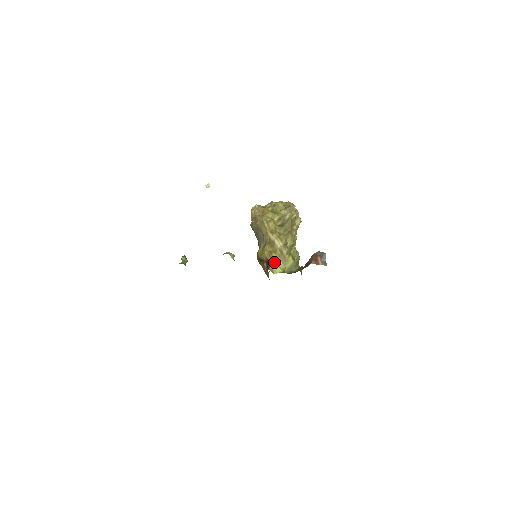
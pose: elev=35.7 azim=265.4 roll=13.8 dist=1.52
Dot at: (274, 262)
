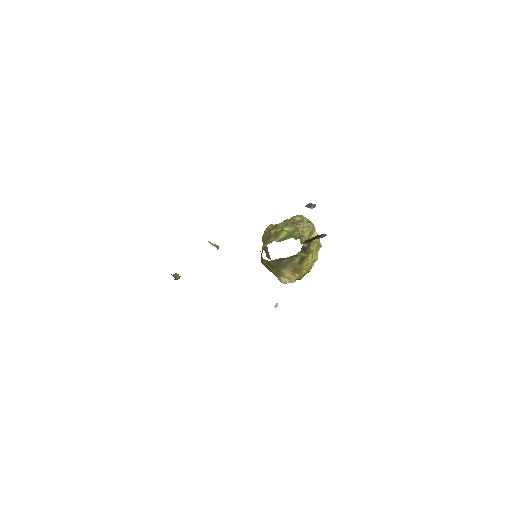
Dot at: (267, 243)
